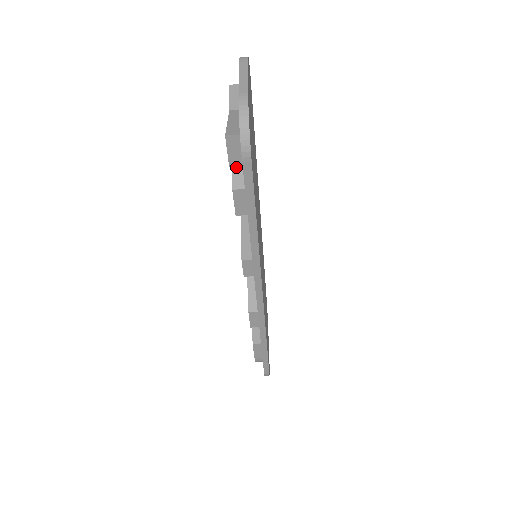
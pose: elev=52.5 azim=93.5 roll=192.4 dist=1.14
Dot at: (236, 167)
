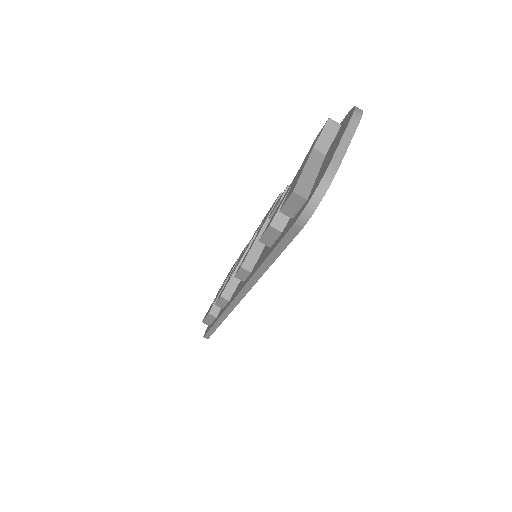
Dot at: occluded
